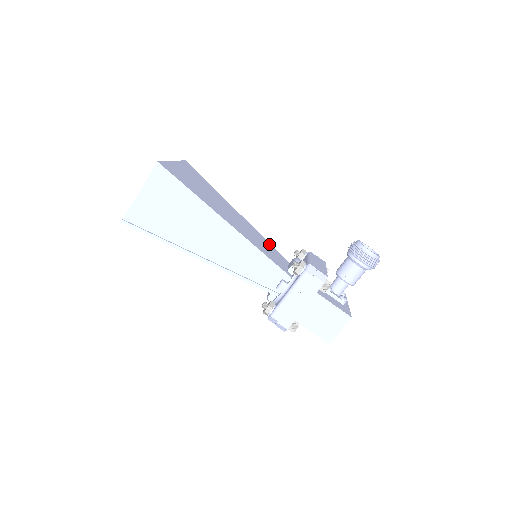
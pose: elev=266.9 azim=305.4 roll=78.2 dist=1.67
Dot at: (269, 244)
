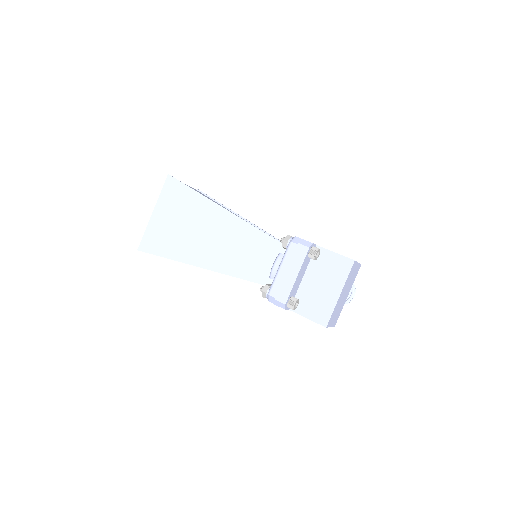
Dot at: occluded
